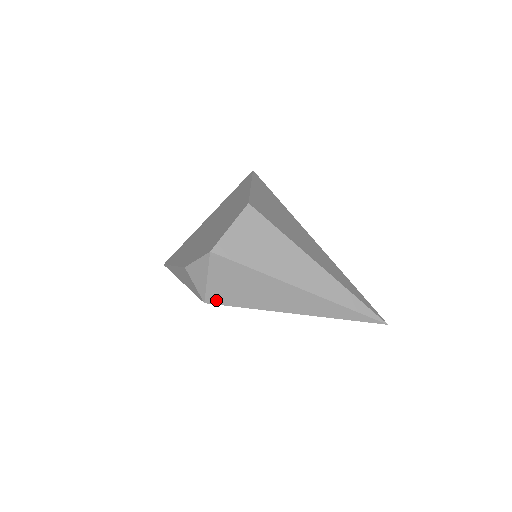
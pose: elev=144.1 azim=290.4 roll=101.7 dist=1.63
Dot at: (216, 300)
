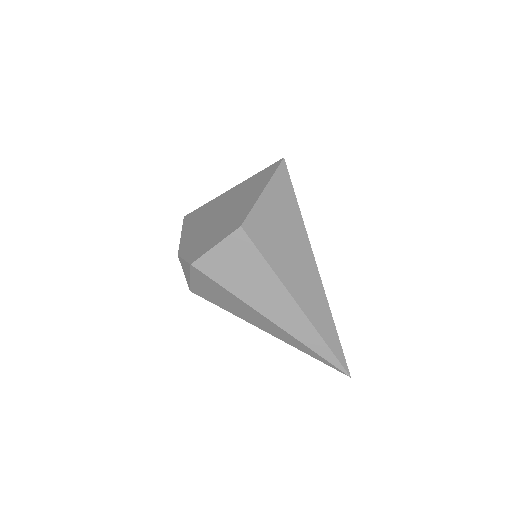
Dot at: (199, 294)
